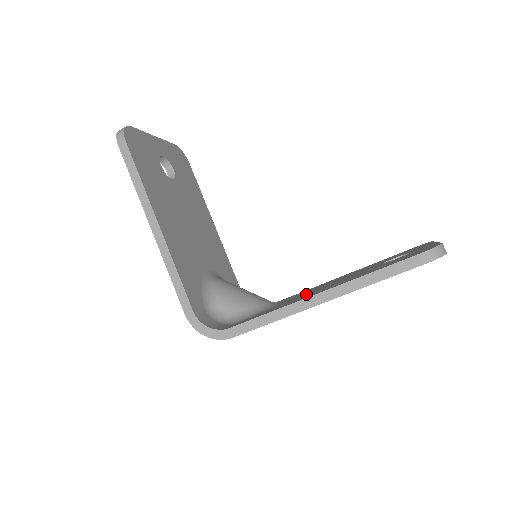
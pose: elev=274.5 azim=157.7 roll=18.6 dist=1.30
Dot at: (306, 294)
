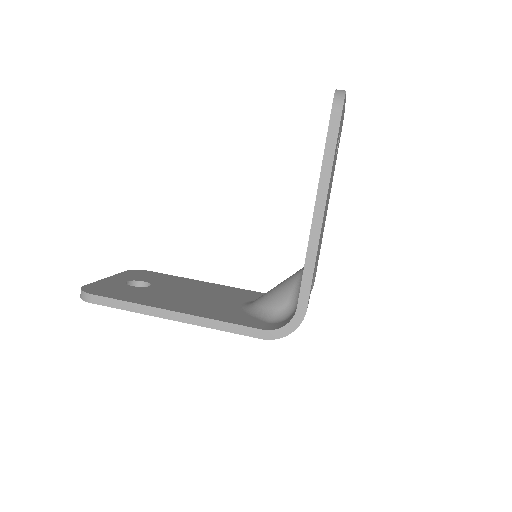
Dot at: occluded
